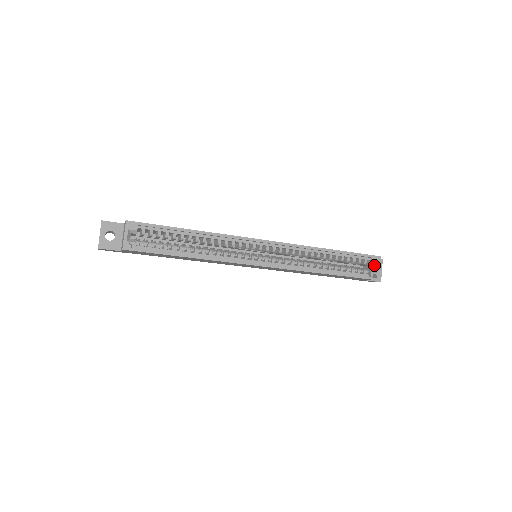
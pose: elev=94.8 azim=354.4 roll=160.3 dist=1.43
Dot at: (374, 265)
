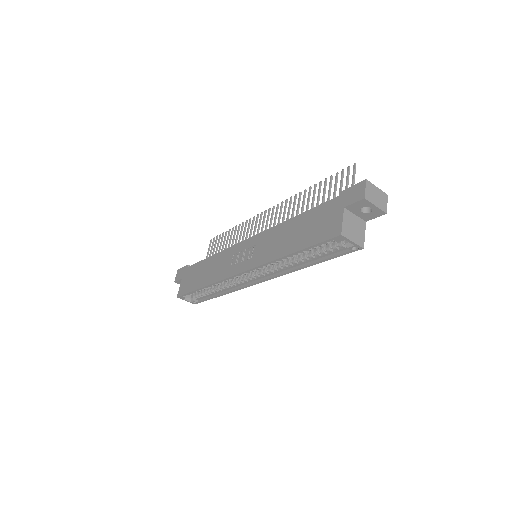
Dot at: (345, 239)
